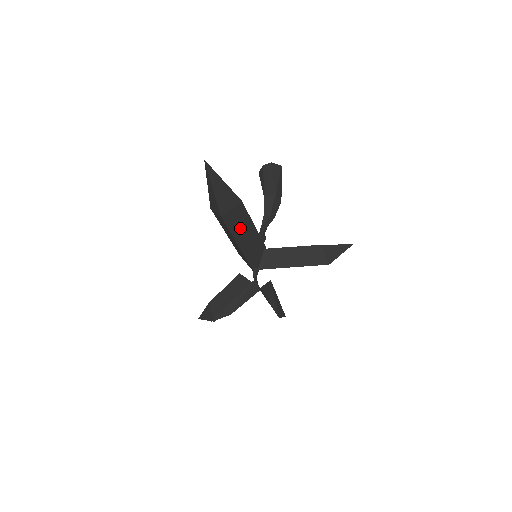
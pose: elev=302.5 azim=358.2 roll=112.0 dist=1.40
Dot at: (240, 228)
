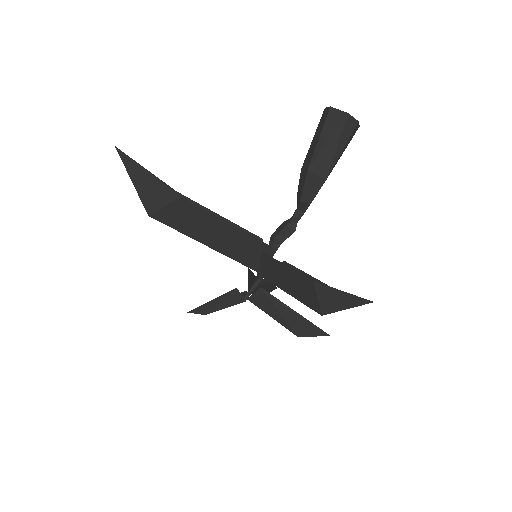
Dot at: (197, 226)
